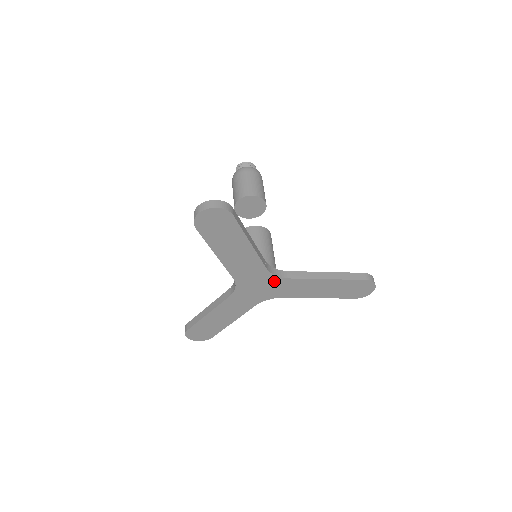
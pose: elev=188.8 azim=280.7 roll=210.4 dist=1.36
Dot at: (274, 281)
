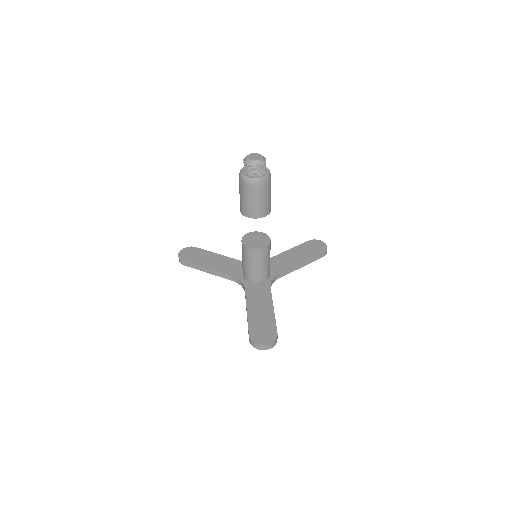
Dot at: occluded
